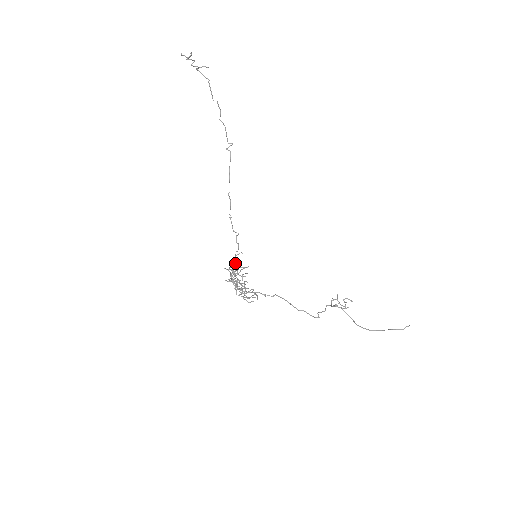
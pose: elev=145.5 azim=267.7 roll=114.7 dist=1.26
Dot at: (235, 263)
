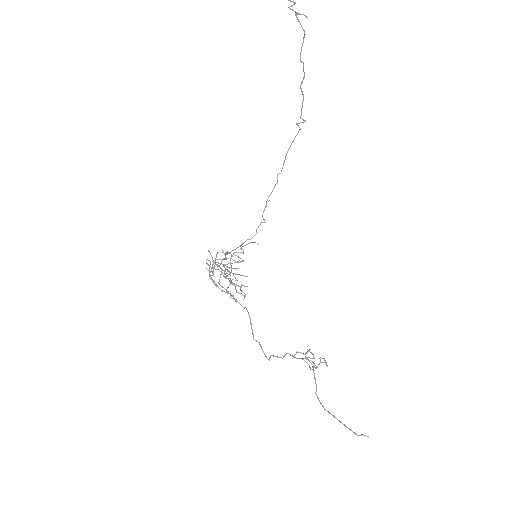
Dot at: occluded
